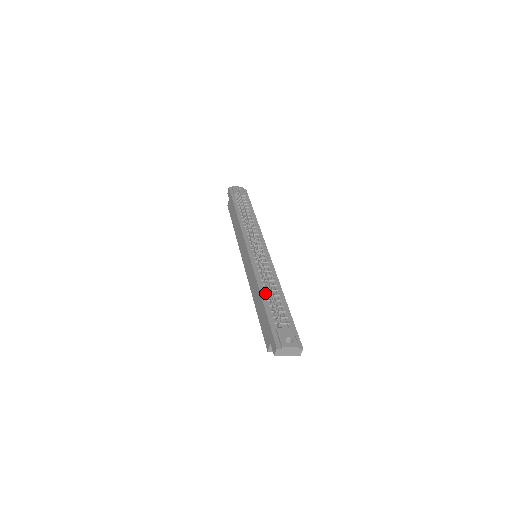
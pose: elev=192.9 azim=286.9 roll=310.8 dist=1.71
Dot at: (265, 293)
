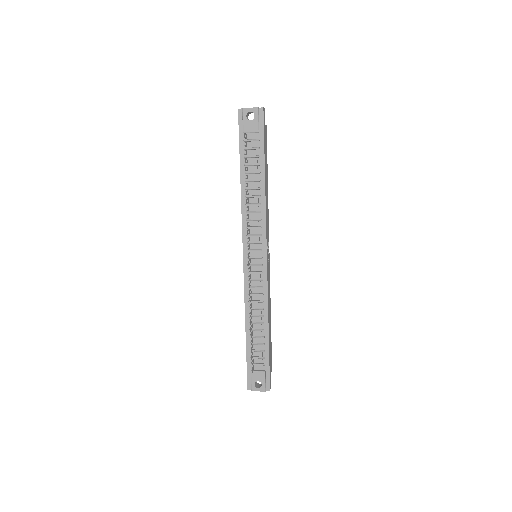
Dot at: (250, 326)
